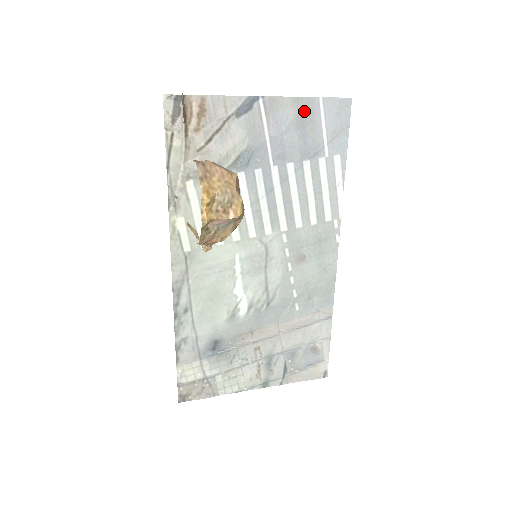
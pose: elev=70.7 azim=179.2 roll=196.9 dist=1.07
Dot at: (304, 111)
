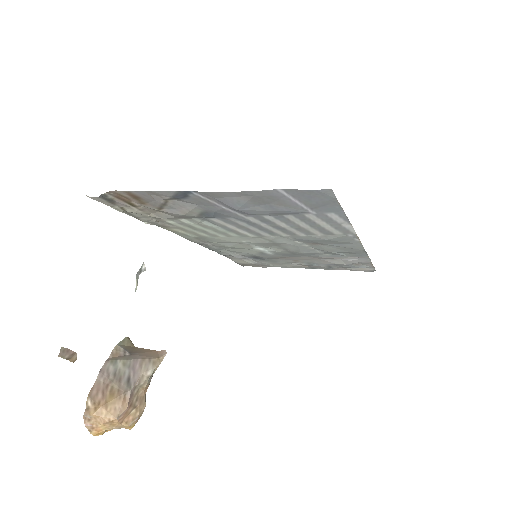
Dot at: (259, 197)
